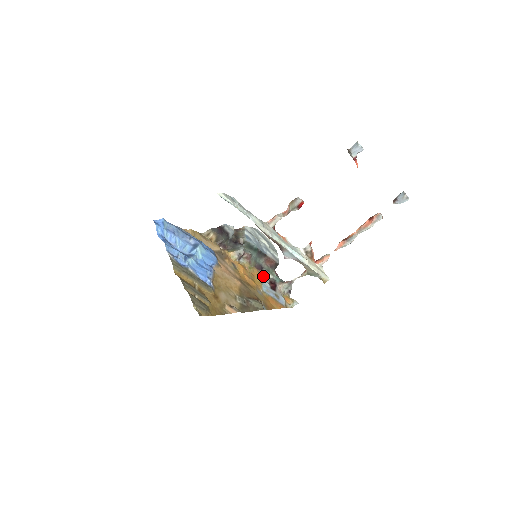
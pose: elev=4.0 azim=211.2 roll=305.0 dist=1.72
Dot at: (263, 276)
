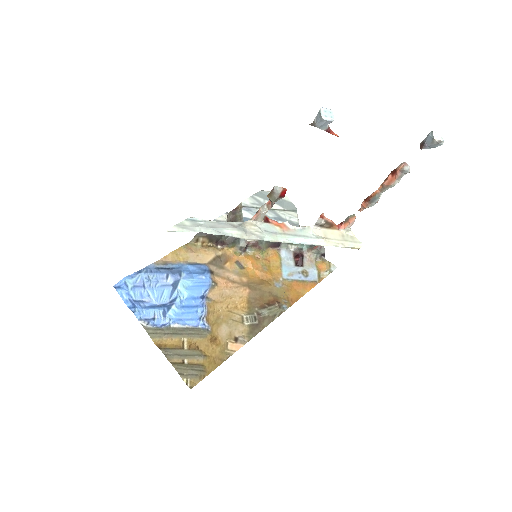
Dot at: (282, 254)
